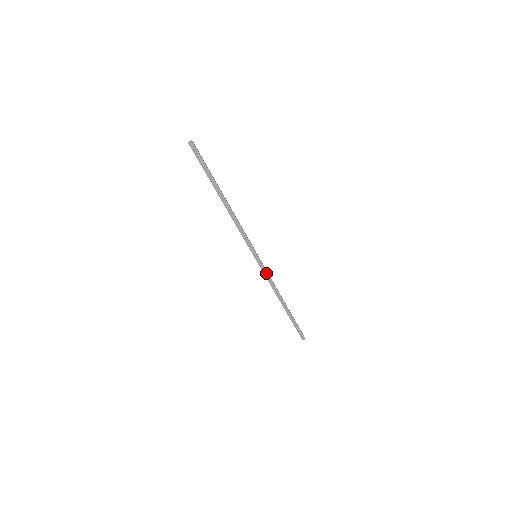
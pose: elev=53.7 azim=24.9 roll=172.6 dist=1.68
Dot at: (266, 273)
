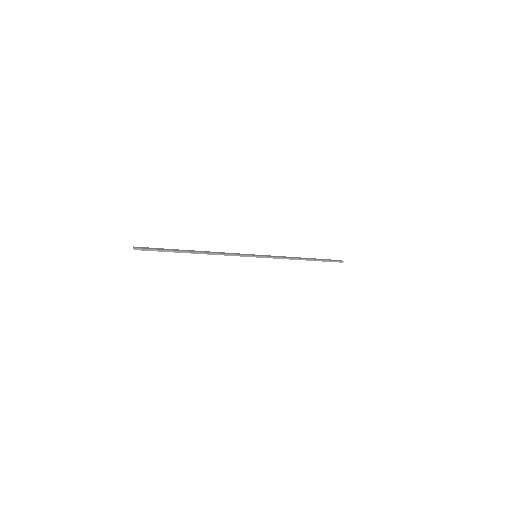
Dot at: (274, 258)
